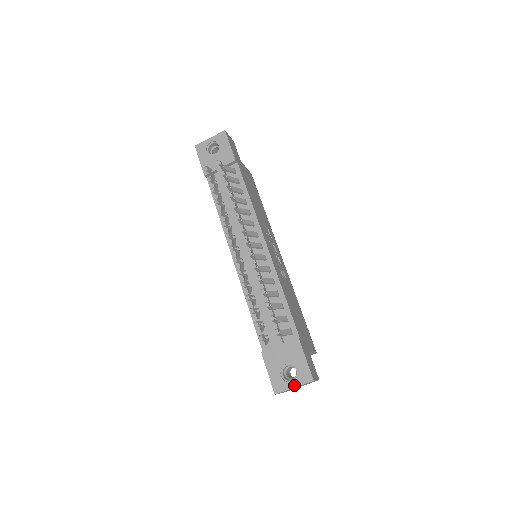
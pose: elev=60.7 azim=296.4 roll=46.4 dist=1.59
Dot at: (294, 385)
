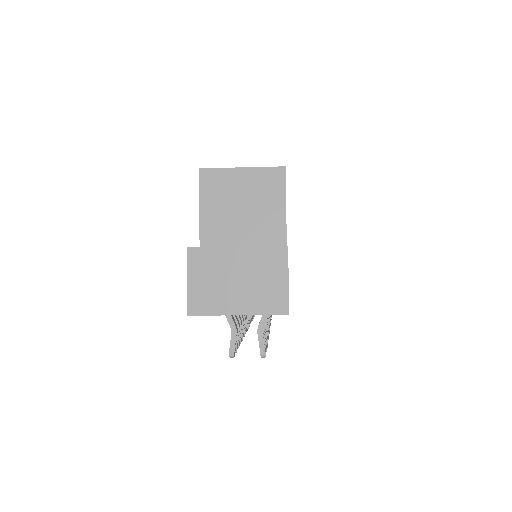
Dot at: occluded
